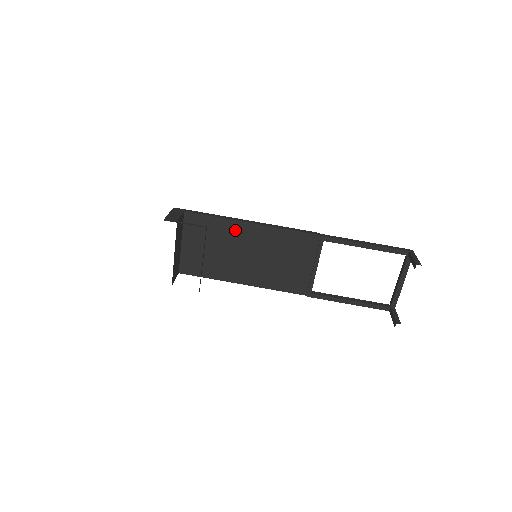
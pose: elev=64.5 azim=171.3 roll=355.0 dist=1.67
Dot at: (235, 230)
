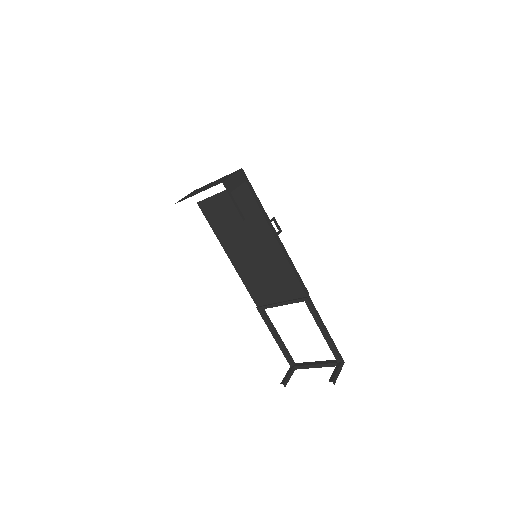
Dot at: (262, 230)
